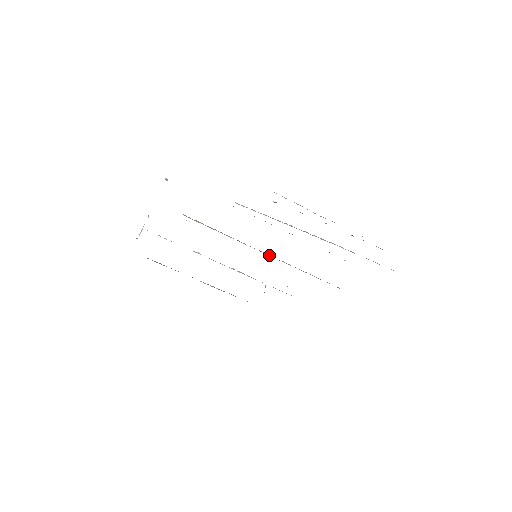
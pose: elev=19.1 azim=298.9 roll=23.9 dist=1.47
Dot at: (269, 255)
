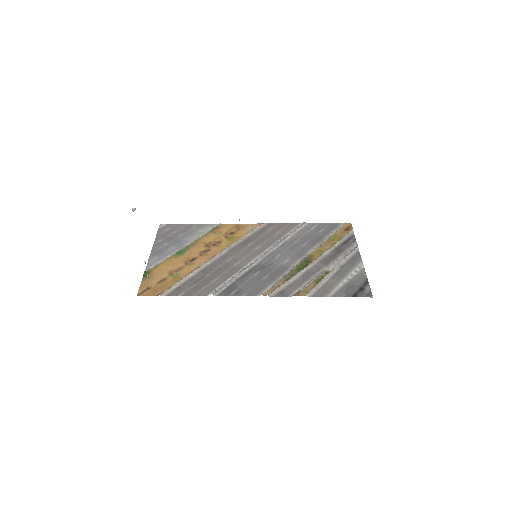
Dot at: (267, 253)
